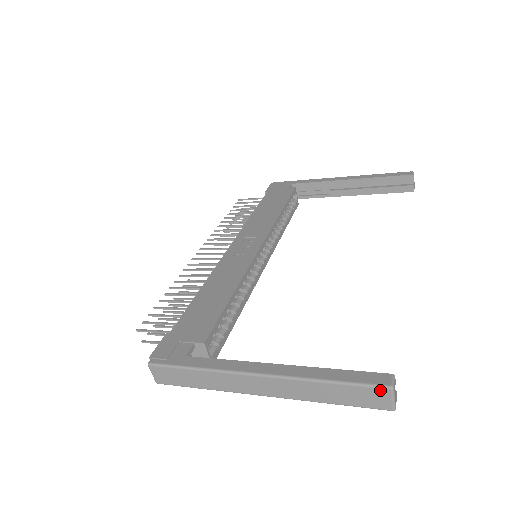
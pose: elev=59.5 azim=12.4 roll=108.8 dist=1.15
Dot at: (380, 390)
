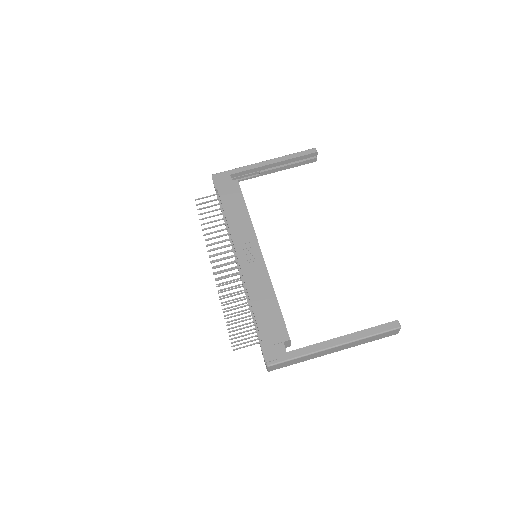
Dot at: (396, 330)
